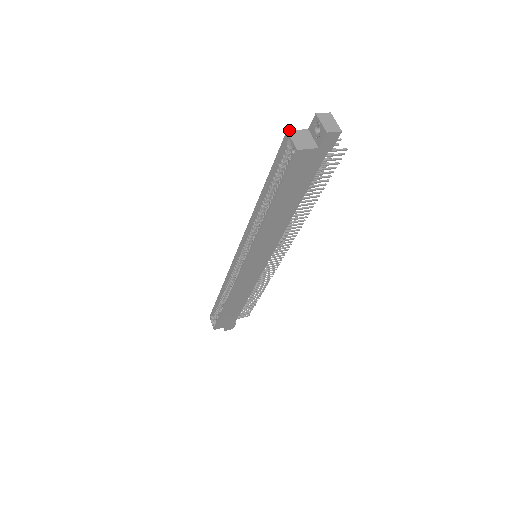
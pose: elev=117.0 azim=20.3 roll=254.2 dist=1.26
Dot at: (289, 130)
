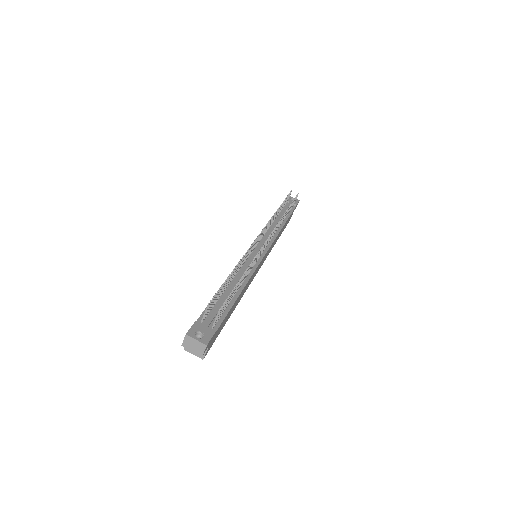
Dot at: (184, 348)
